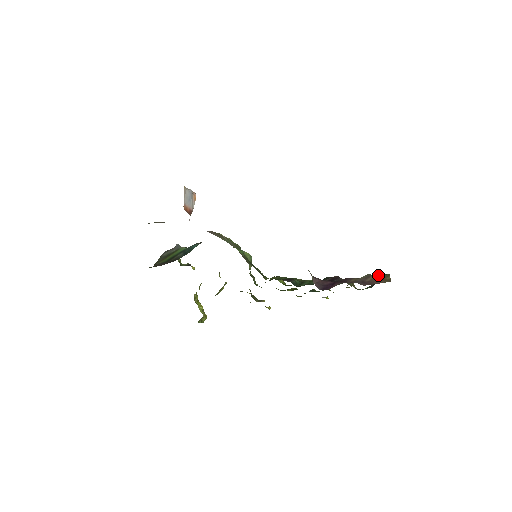
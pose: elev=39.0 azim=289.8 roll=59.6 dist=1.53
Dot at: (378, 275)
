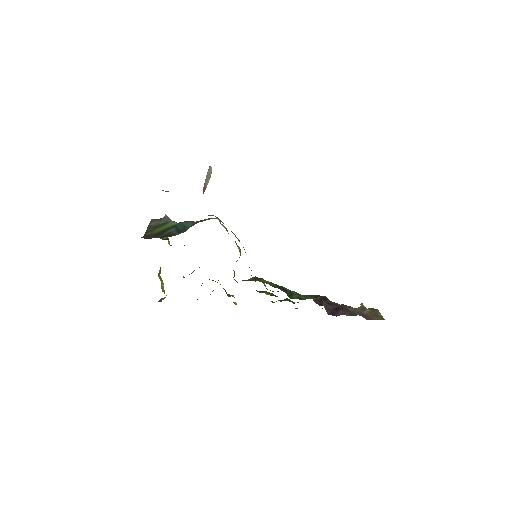
Dot at: occluded
